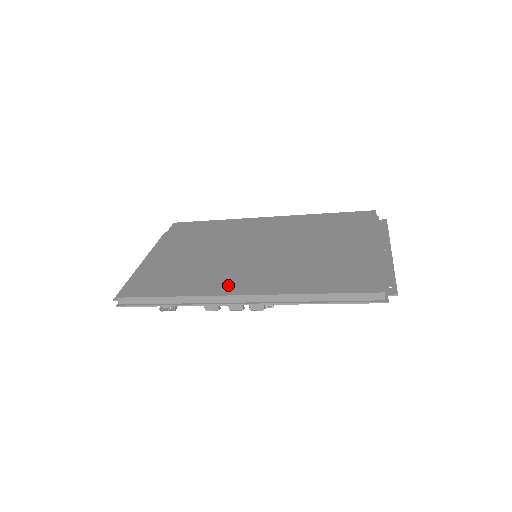
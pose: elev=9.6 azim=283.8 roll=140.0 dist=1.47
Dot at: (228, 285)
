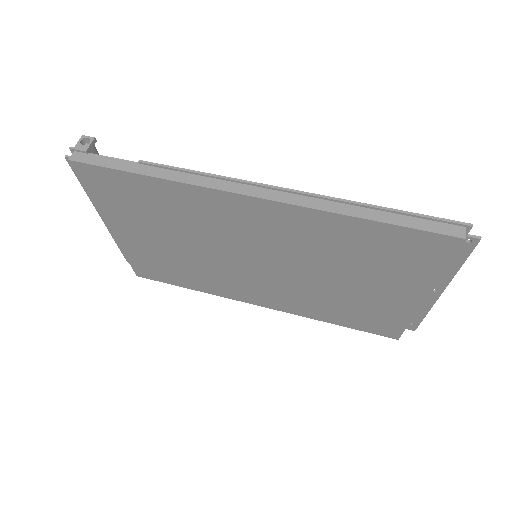
Dot at: (242, 295)
